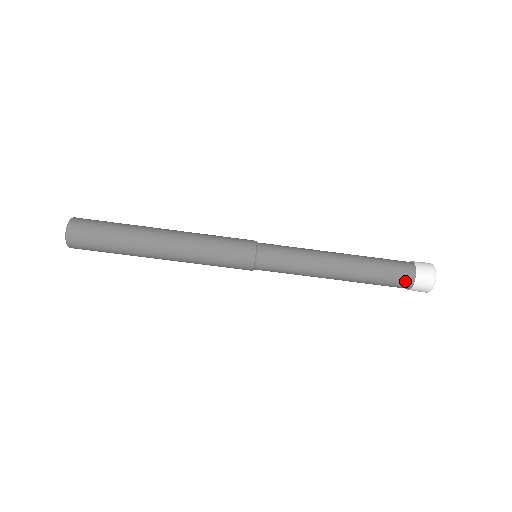
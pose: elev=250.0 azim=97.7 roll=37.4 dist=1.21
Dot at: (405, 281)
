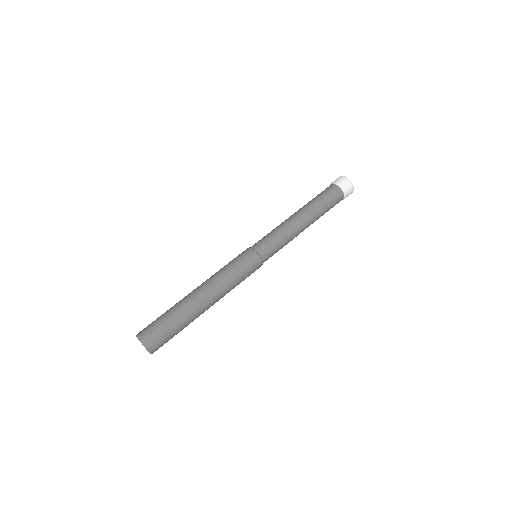
Dot at: (333, 189)
